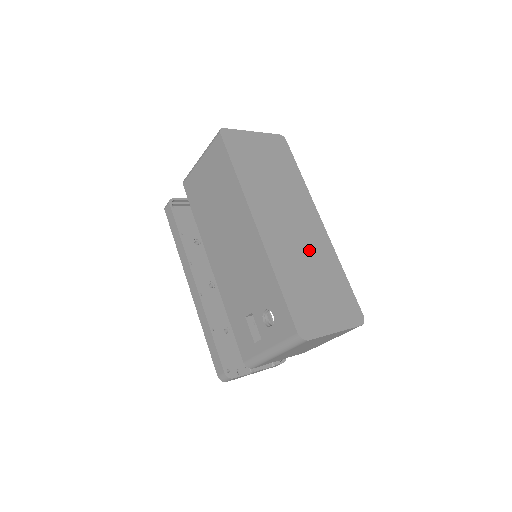
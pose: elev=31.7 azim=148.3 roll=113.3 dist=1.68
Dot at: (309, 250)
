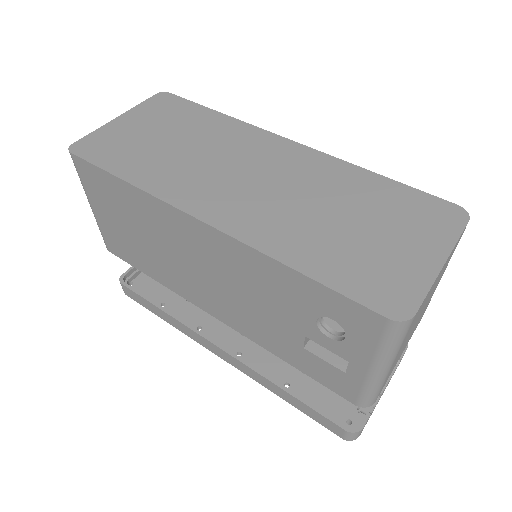
Dot at: (305, 189)
